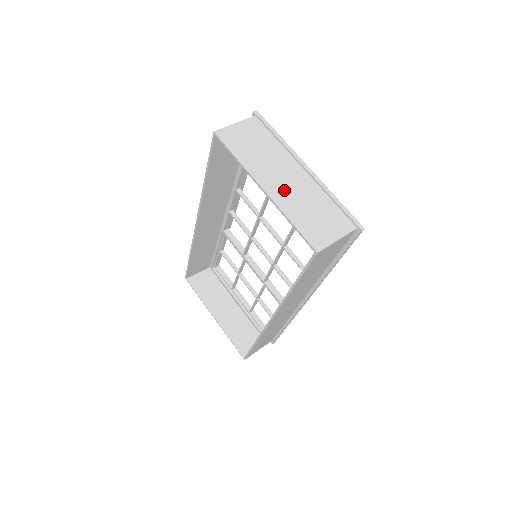
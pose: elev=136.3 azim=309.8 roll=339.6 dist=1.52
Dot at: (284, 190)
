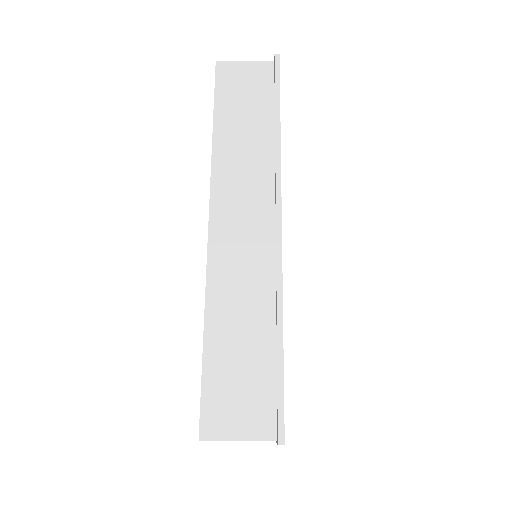
Dot at: occluded
